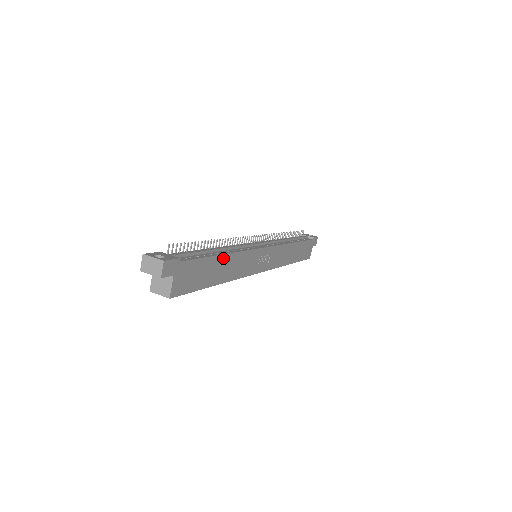
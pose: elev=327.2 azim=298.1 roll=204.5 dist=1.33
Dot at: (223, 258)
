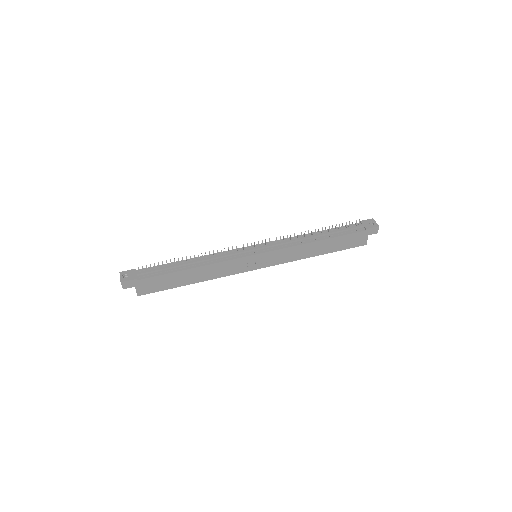
Dot at: (190, 271)
